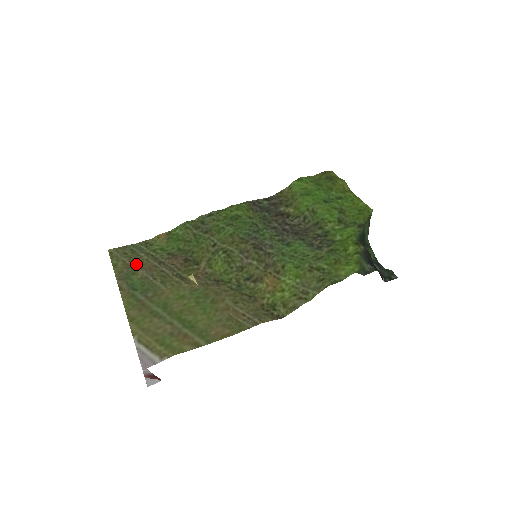
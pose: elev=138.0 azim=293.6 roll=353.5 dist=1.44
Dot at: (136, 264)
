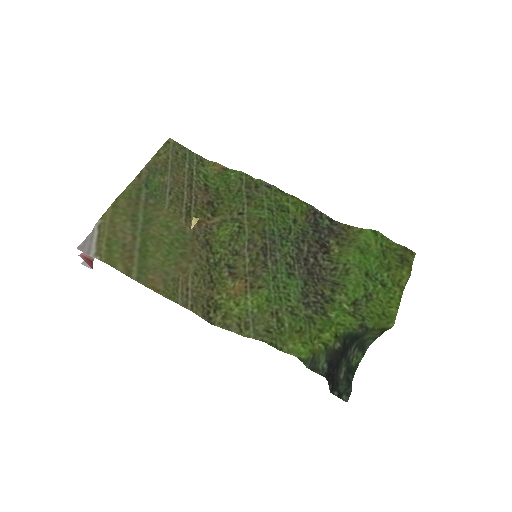
Dot at: (173, 169)
